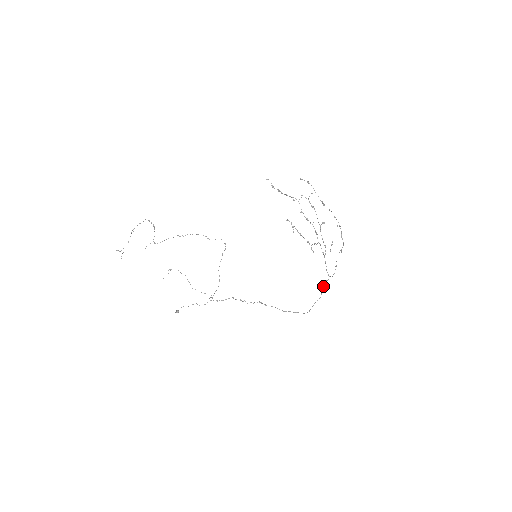
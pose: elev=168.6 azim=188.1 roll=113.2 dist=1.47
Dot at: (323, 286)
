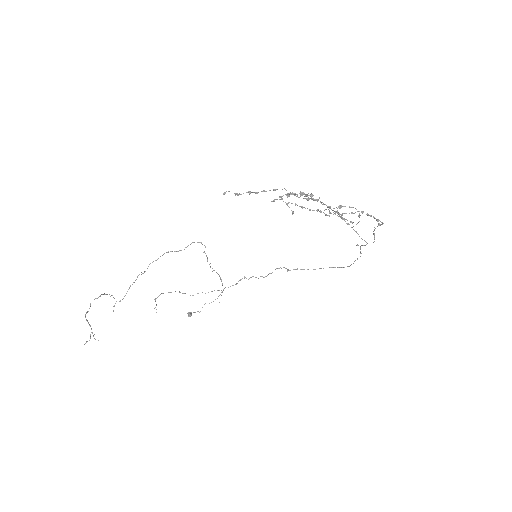
Dot at: (360, 248)
